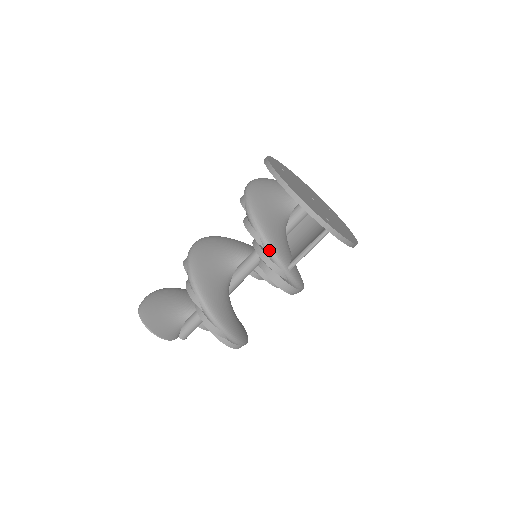
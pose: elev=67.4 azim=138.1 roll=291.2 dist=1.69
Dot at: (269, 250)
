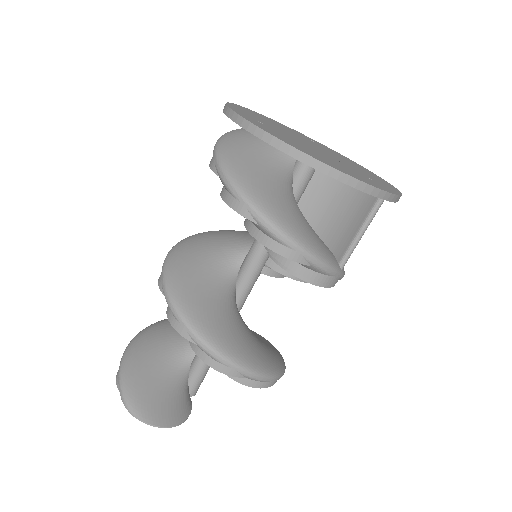
Dot at: (320, 265)
